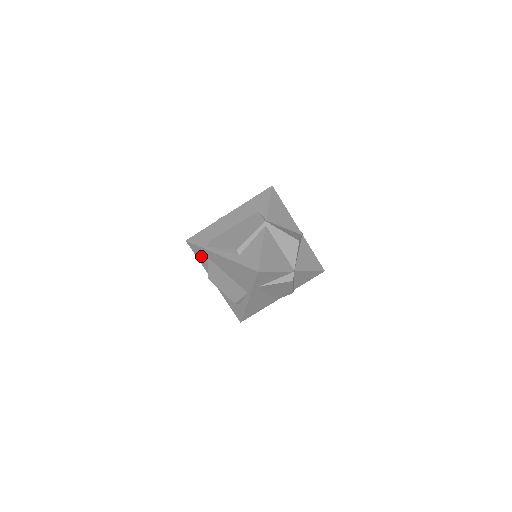
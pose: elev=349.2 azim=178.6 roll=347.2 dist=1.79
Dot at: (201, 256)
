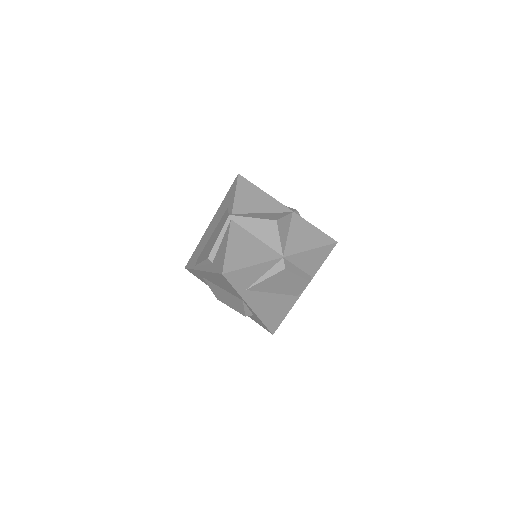
Dot at: (200, 278)
